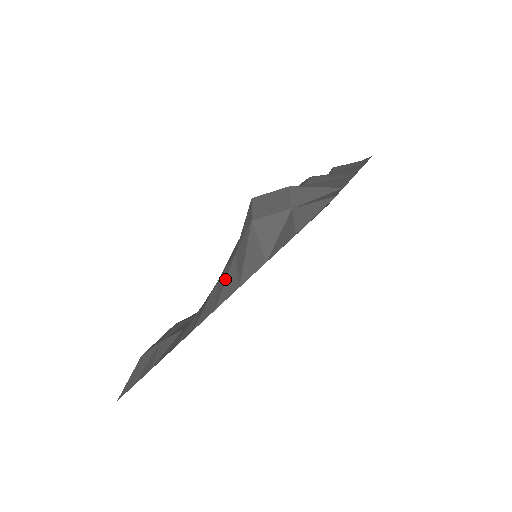
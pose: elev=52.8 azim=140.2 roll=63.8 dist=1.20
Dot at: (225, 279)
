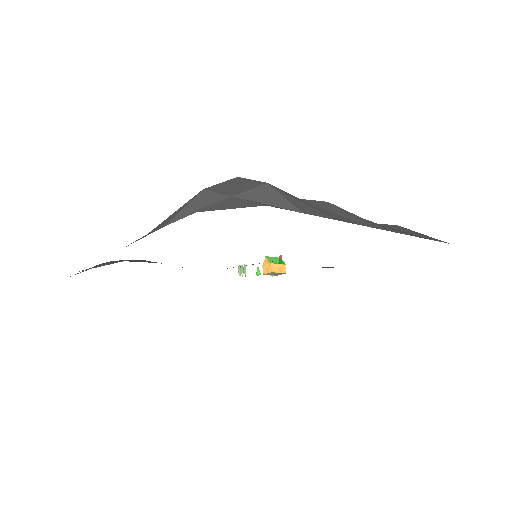
Dot at: occluded
